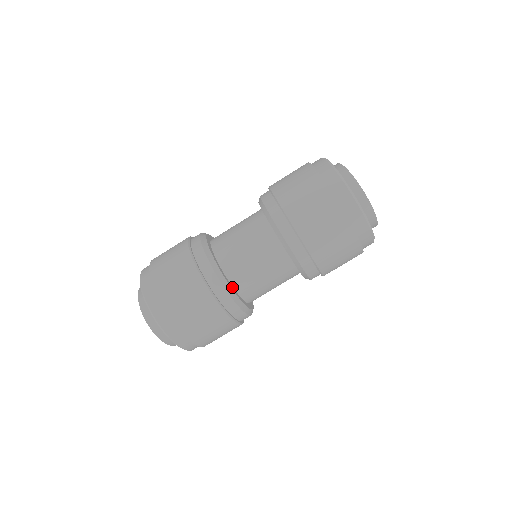
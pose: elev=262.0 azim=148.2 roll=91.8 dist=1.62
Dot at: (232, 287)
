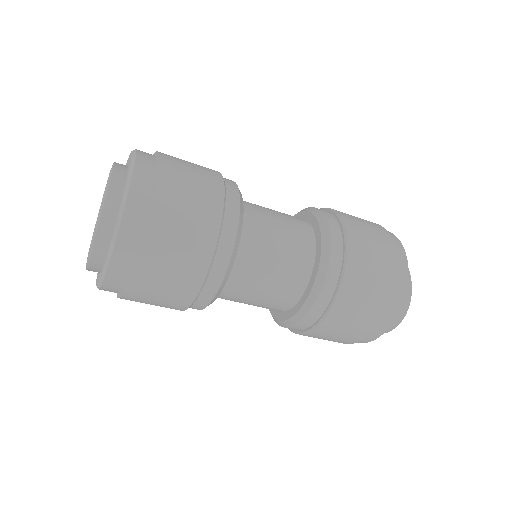
Dot at: occluded
